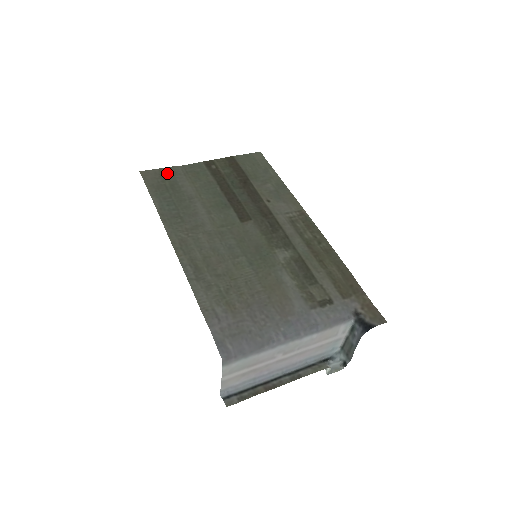
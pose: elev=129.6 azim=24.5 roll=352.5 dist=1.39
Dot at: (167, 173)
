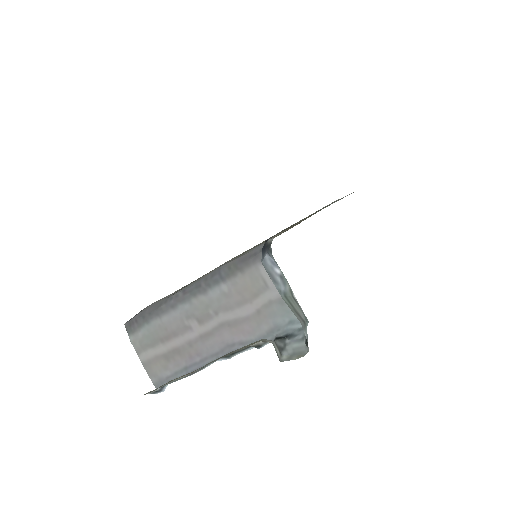
Dot at: occluded
